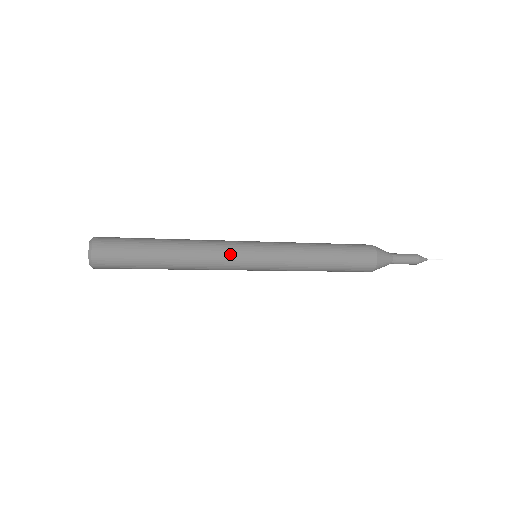
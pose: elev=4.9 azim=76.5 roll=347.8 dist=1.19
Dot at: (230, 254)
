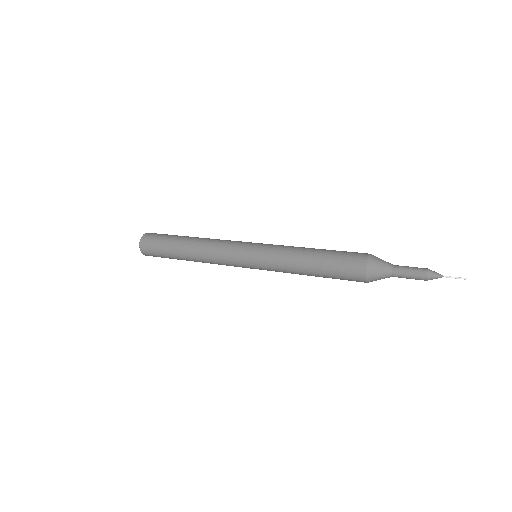
Dot at: (228, 249)
